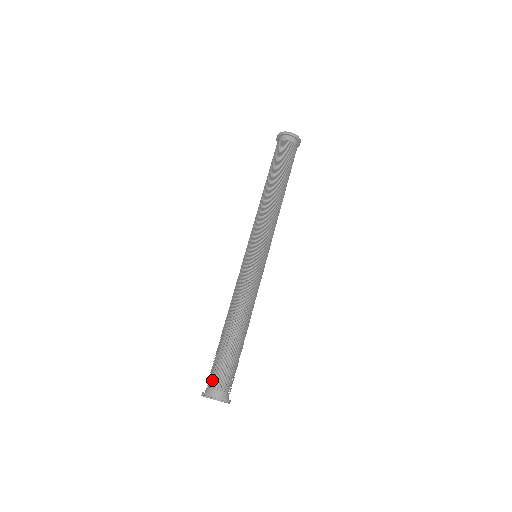
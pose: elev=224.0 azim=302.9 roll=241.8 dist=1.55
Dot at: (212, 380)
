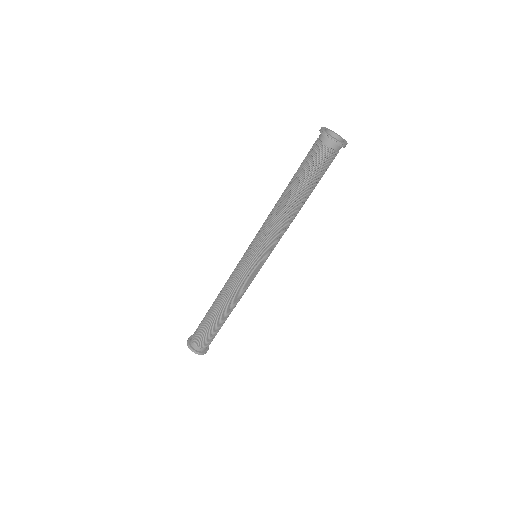
Dot at: (196, 336)
